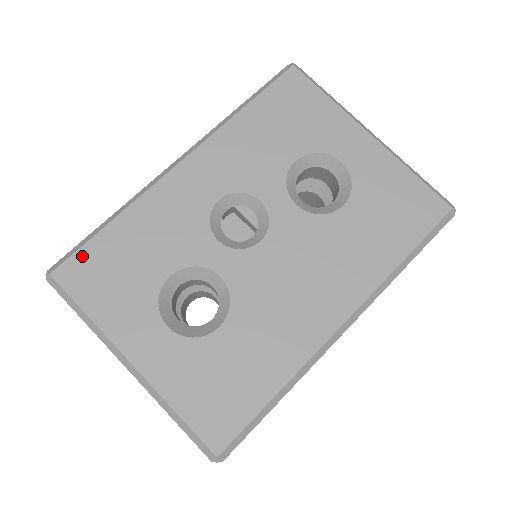
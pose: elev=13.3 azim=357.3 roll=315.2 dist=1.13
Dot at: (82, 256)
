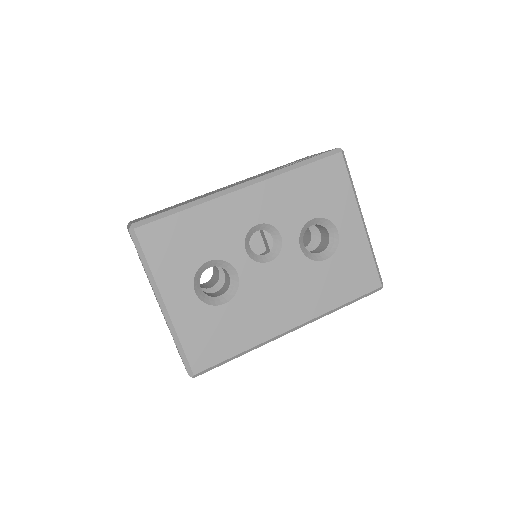
Dot at: (159, 225)
